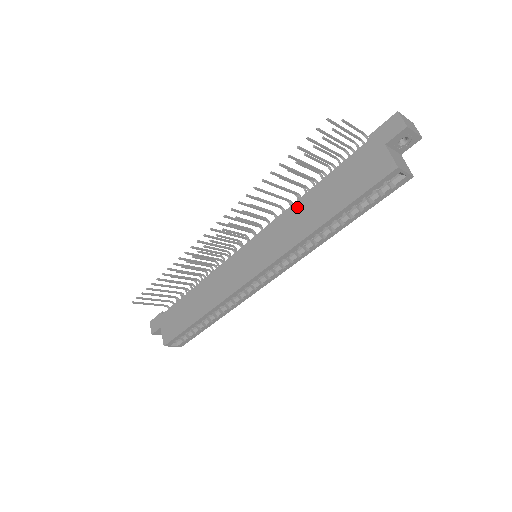
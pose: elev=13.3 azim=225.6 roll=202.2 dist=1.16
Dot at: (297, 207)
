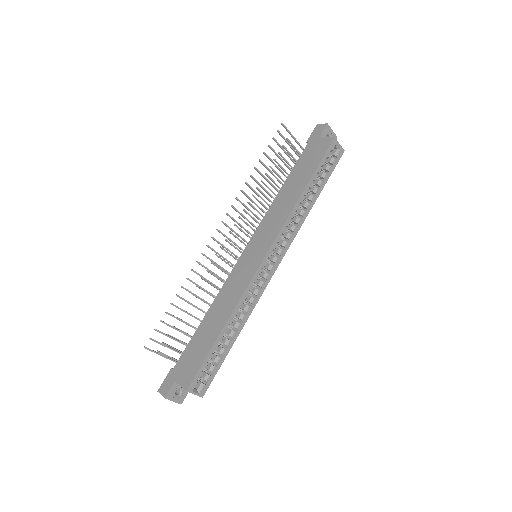
Dot at: (277, 200)
